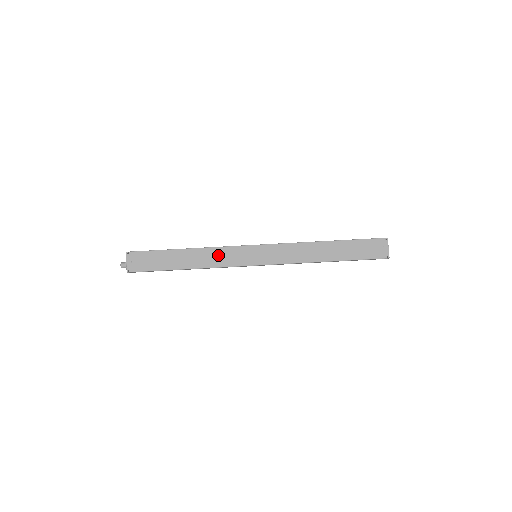
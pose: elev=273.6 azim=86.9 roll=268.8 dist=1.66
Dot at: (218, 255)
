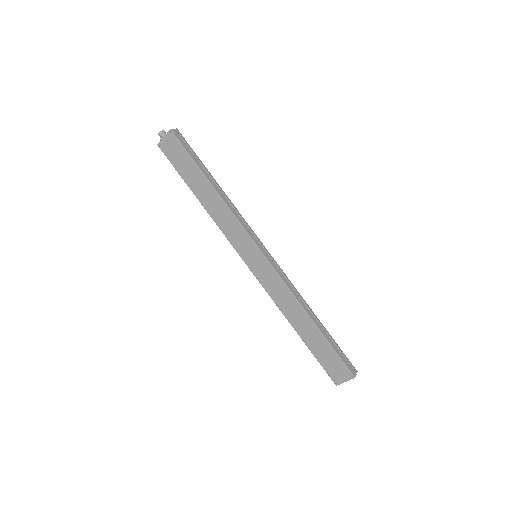
Dot at: (229, 221)
